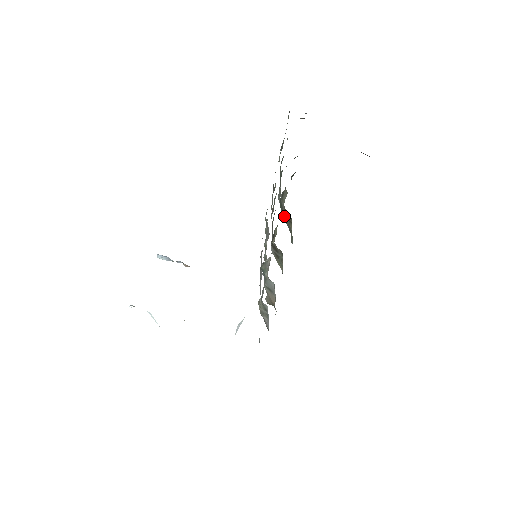
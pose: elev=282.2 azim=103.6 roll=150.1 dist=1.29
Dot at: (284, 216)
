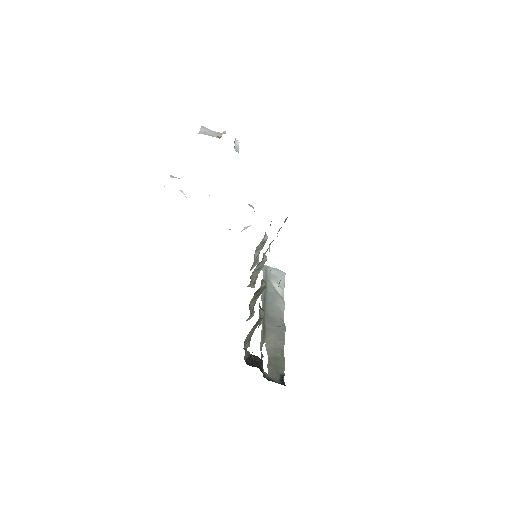
Dot at: (250, 333)
